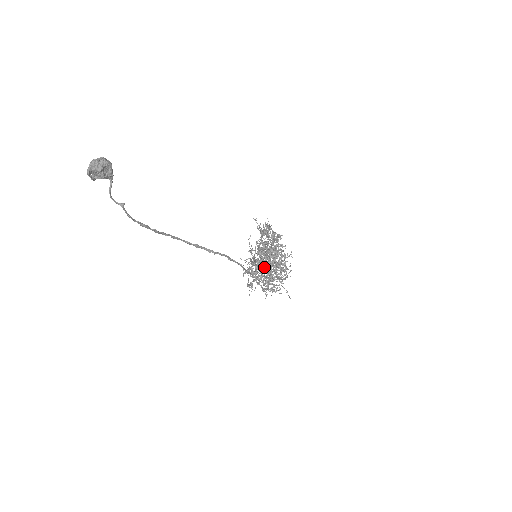
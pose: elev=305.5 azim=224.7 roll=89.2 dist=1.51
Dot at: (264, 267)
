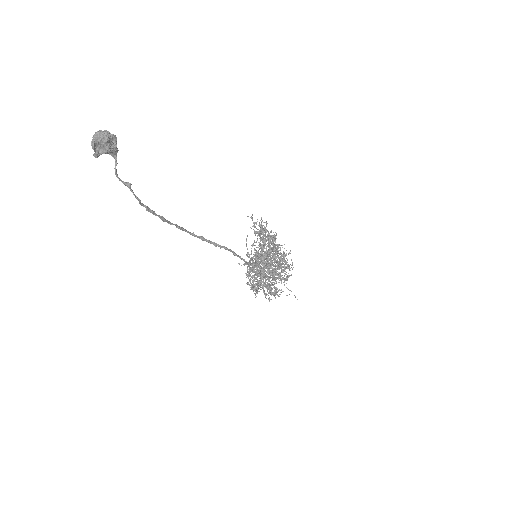
Dot at: (266, 266)
